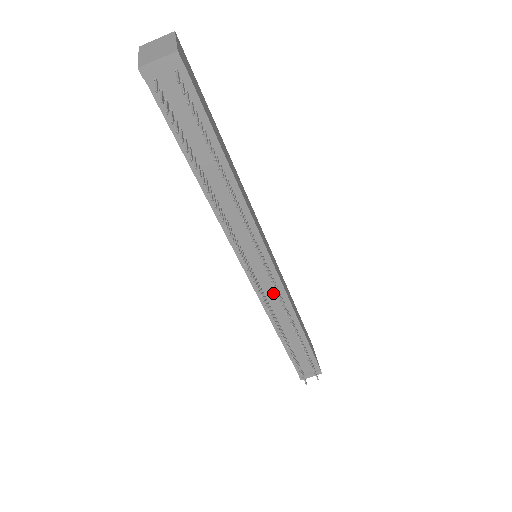
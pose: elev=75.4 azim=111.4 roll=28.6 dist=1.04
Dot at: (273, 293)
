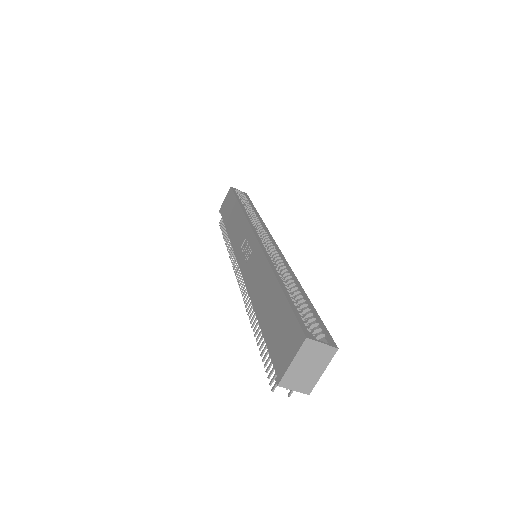
Dot at: occluded
